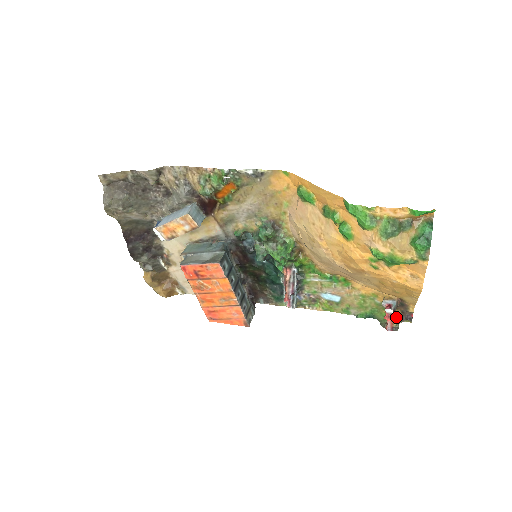
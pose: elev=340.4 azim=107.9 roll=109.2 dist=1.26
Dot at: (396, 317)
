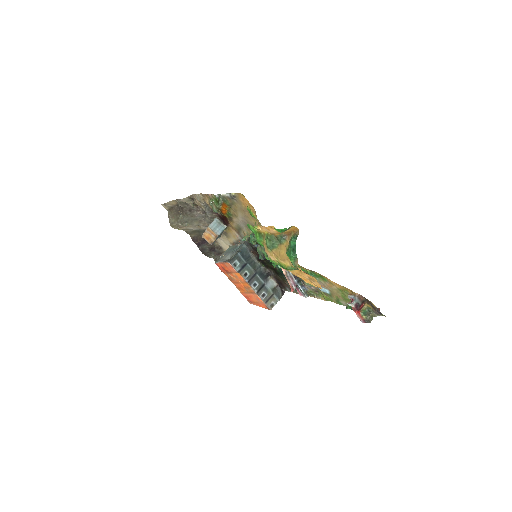
Dot at: (371, 310)
